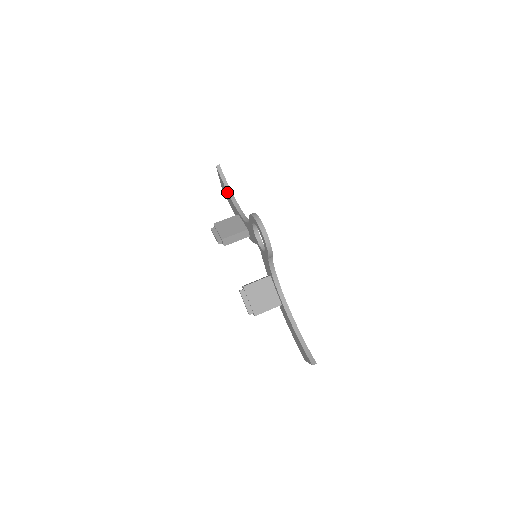
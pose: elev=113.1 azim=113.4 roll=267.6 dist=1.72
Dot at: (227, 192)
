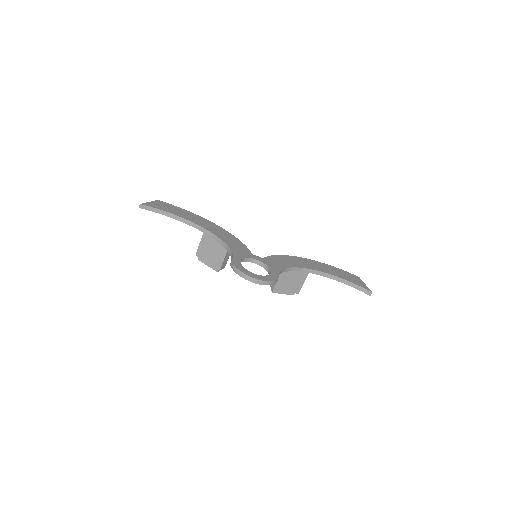
Dot at: (173, 218)
